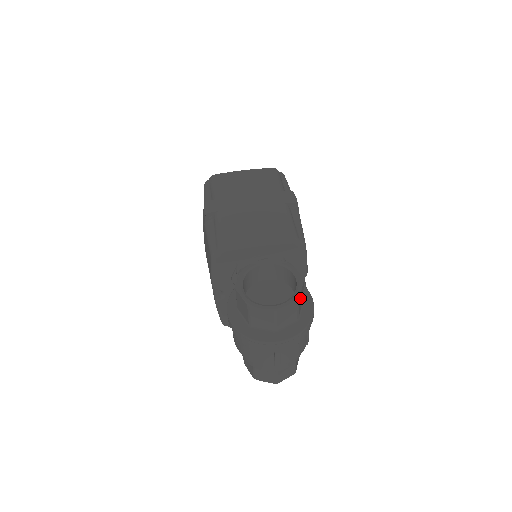
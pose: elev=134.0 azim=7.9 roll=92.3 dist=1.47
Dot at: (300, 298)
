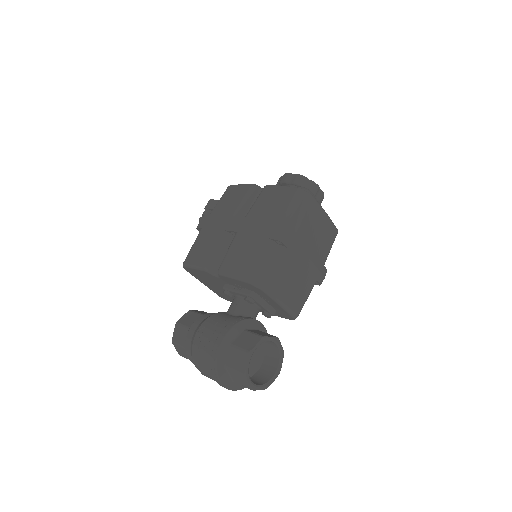
Dot at: occluded
